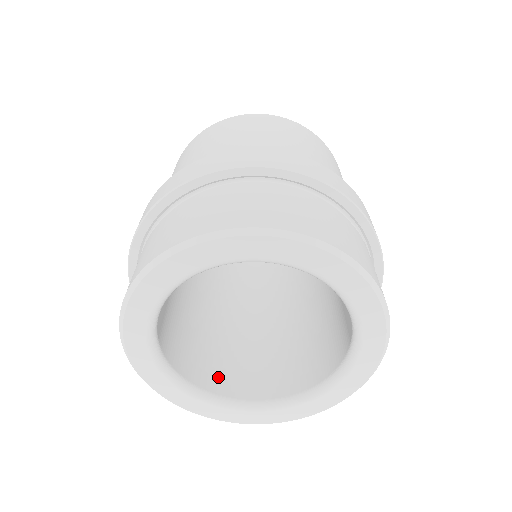
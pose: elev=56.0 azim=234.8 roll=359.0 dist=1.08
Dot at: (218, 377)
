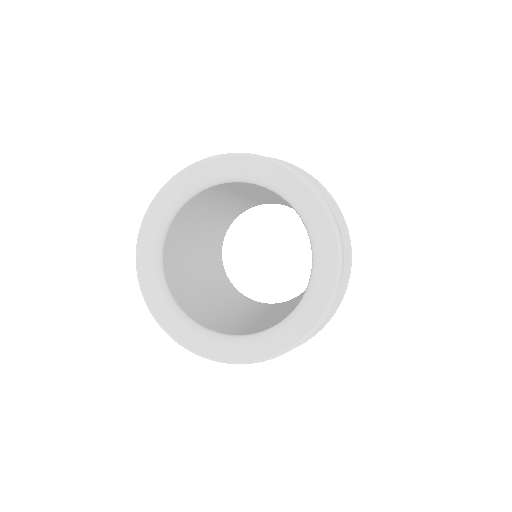
Dot at: (188, 306)
